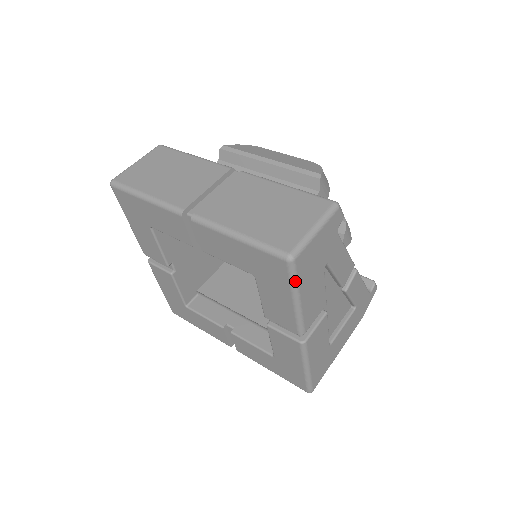
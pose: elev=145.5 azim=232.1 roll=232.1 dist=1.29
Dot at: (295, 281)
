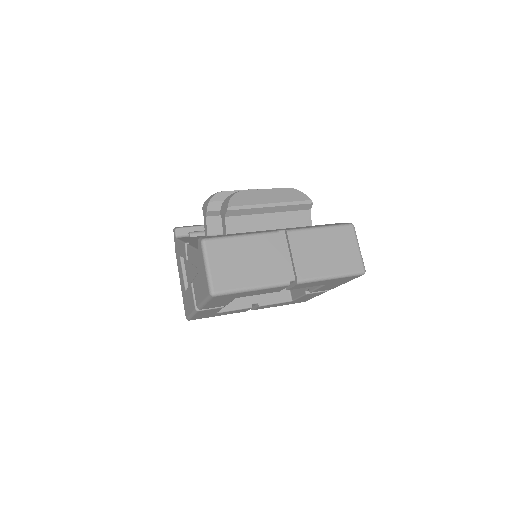
Dot at: occluded
